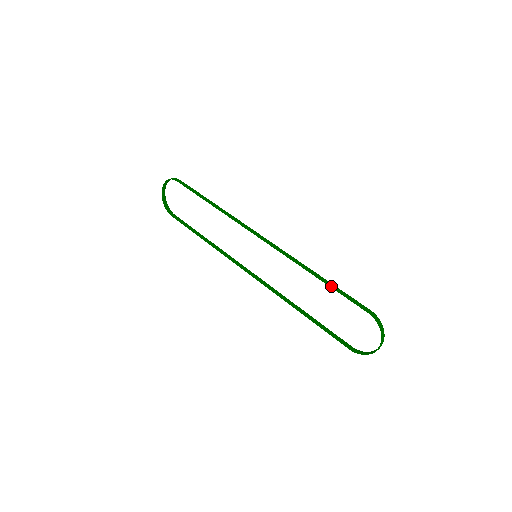
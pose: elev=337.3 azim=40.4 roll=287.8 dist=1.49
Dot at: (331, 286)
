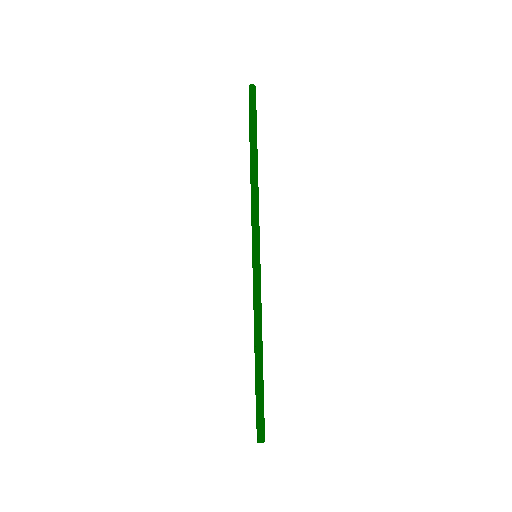
Dot at: (257, 365)
